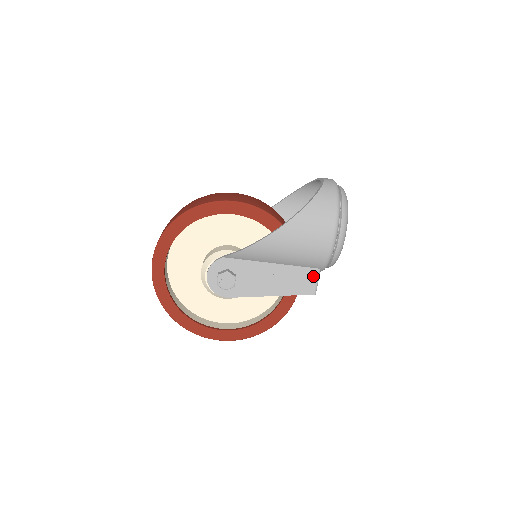
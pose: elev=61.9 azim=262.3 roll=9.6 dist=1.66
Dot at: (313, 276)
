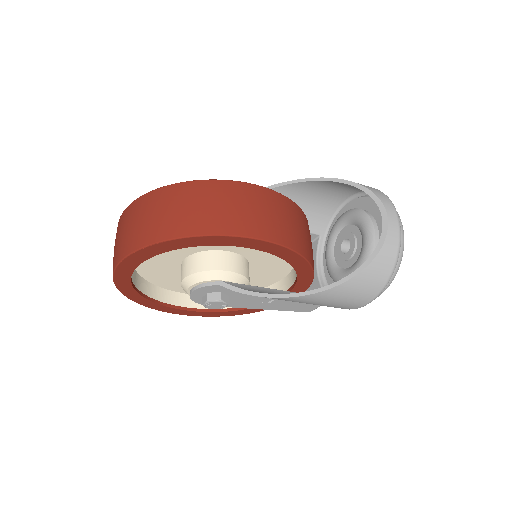
Dot at: occluded
